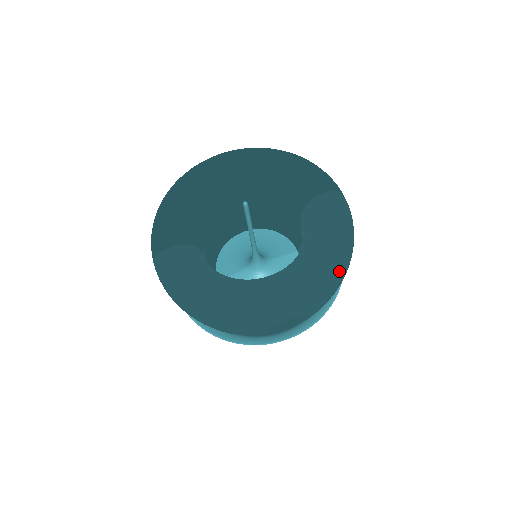
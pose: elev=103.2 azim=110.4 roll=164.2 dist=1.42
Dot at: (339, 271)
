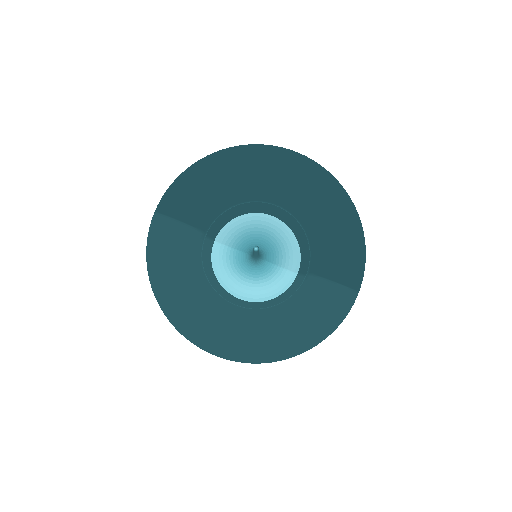
Dot at: (286, 357)
